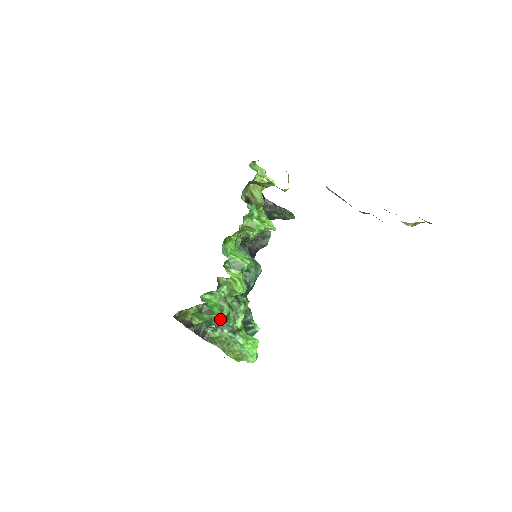
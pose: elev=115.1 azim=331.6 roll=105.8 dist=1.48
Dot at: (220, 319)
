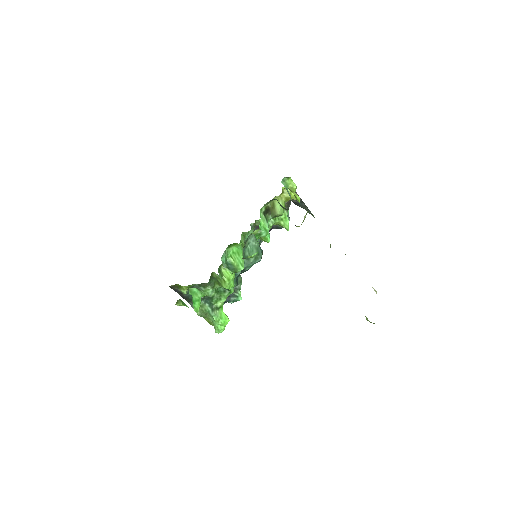
Dot at: (206, 296)
